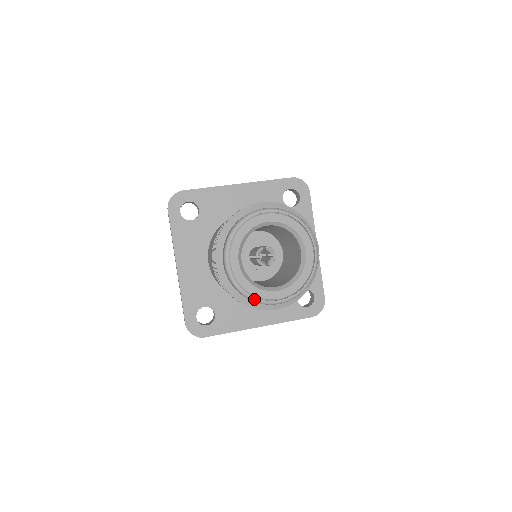
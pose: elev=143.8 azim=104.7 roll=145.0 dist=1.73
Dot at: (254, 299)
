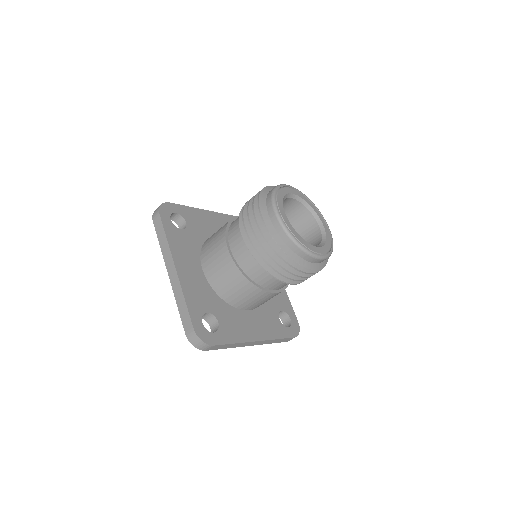
Dot at: (305, 248)
